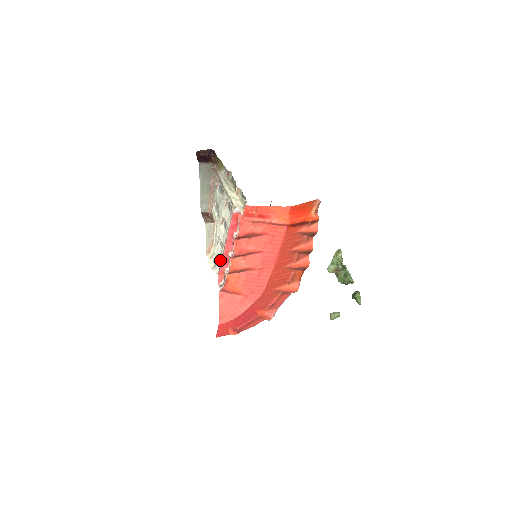
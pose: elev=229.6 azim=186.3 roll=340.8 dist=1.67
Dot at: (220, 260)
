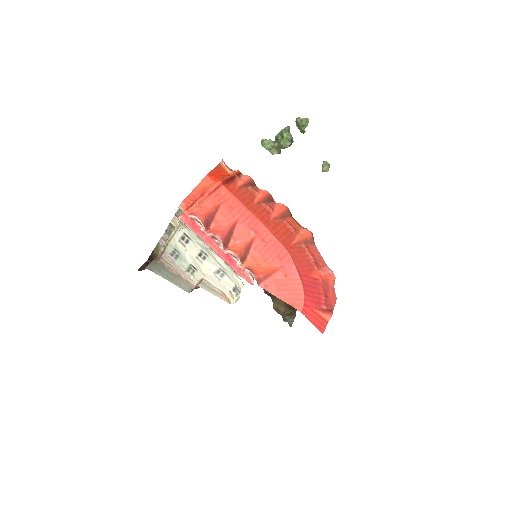
Dot at: (231, 276)
